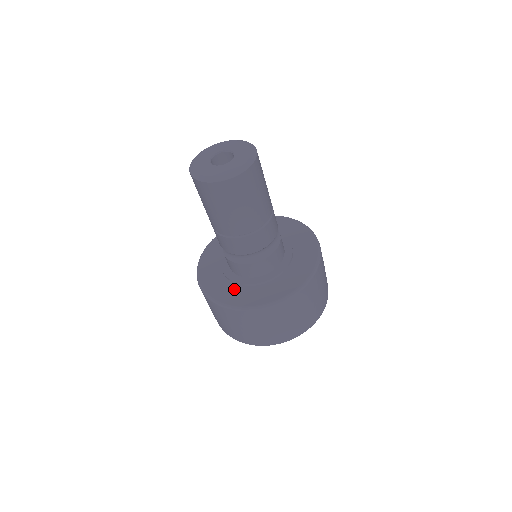
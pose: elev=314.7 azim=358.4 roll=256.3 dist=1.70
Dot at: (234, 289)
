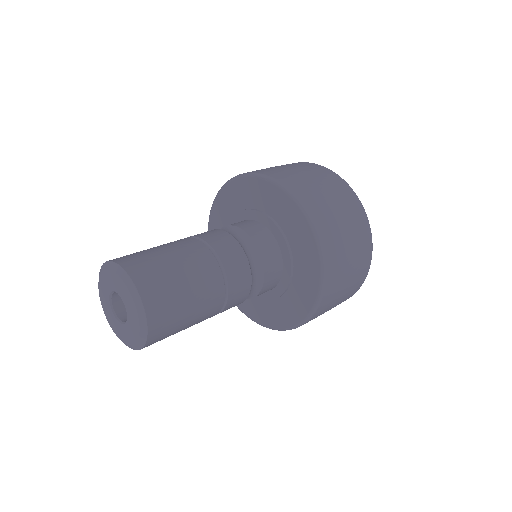
Dot at: (282, 306)
